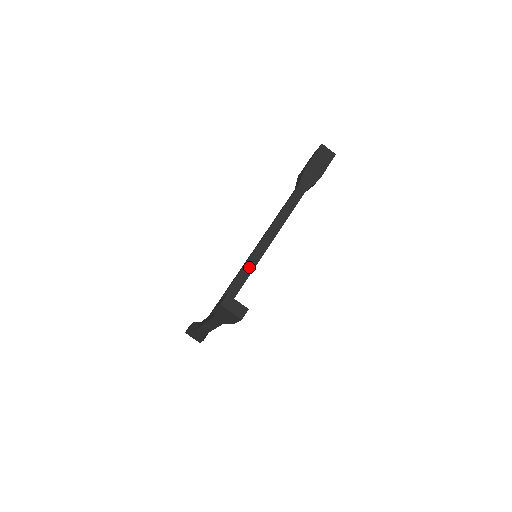
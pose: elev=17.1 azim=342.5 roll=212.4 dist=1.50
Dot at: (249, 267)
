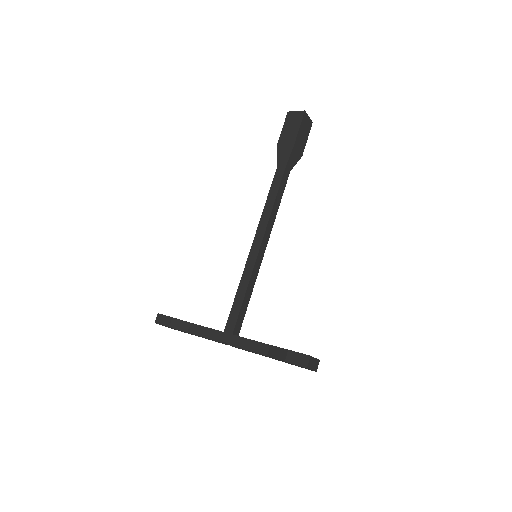
Dot at: (255, 273)
